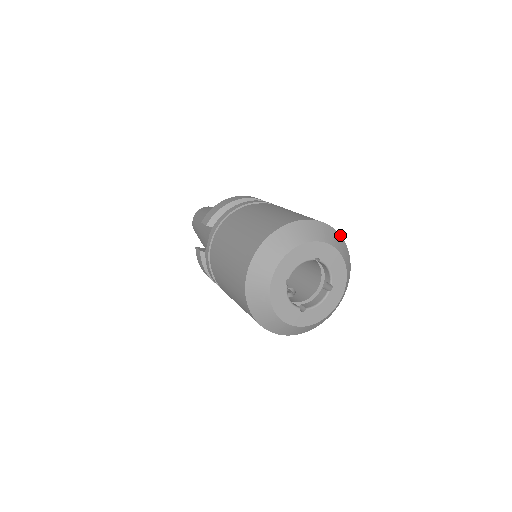
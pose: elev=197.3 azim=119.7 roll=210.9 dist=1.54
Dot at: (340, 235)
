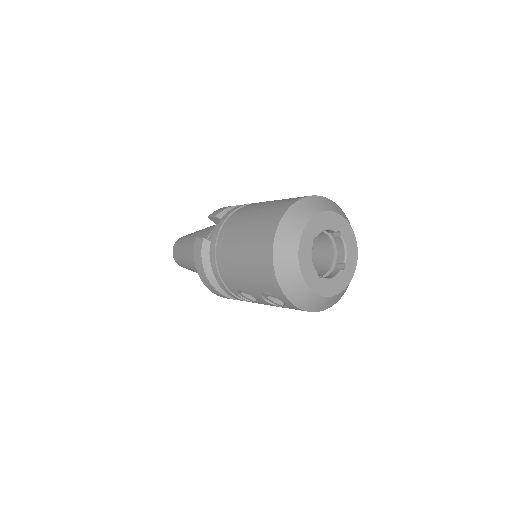
Dot at: occluded
